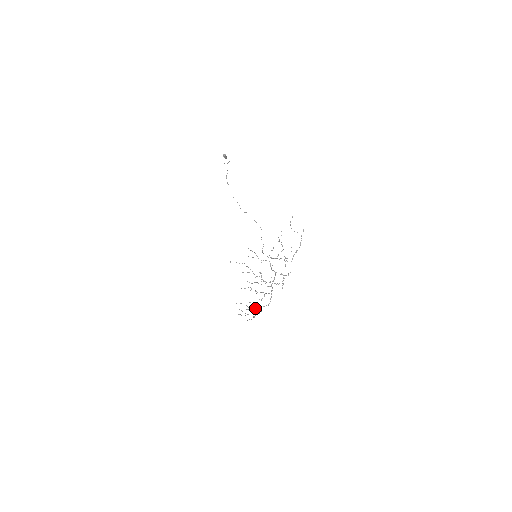
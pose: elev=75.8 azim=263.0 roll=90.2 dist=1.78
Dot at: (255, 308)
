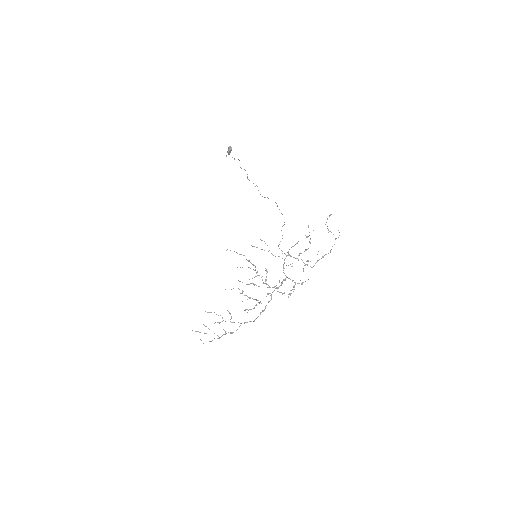
Dot at: (232, 322)
